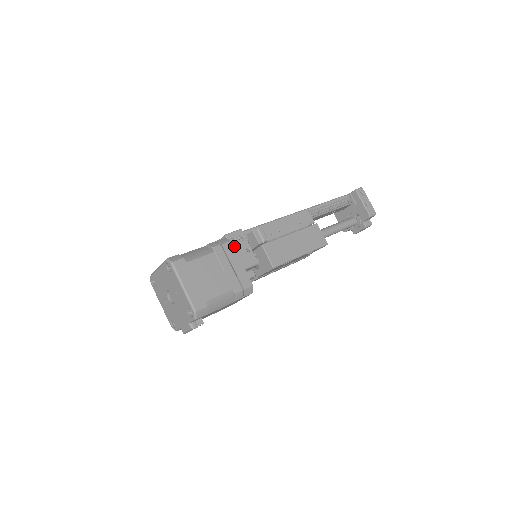
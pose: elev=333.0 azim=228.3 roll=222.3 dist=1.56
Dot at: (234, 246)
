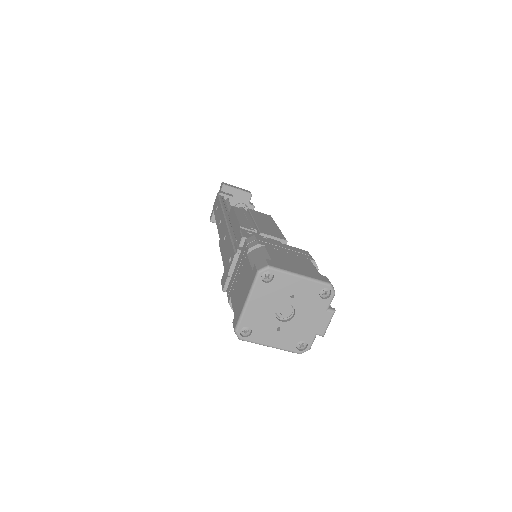
Dot at: occluded
